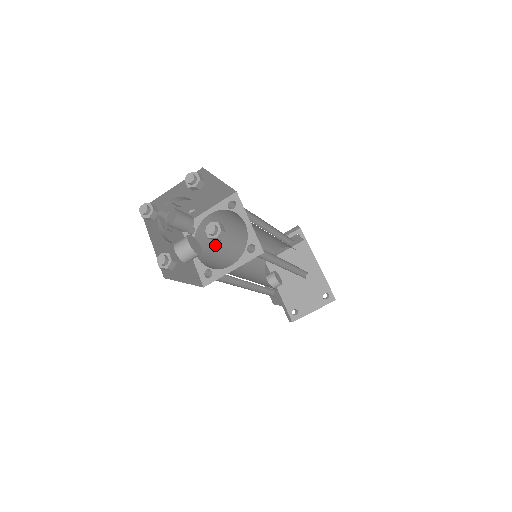
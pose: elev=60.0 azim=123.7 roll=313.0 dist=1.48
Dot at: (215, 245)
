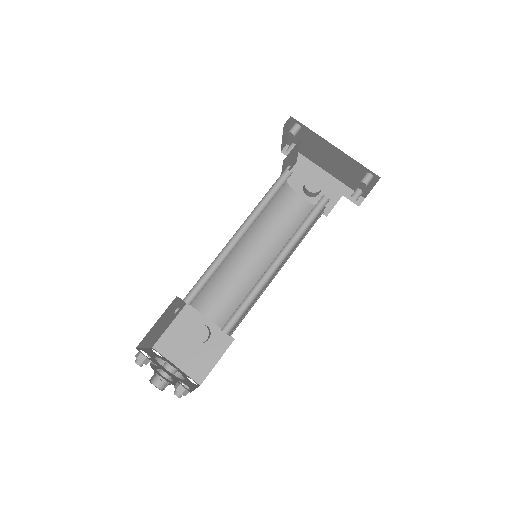
Dot at: (221, 281)
